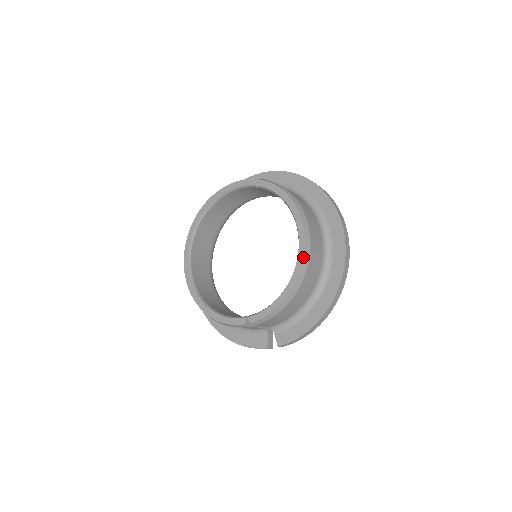
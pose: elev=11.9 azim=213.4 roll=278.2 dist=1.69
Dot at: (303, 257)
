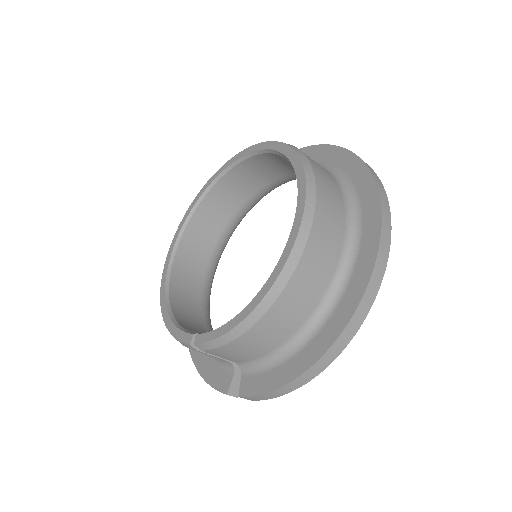
Dot at: (286, 259)
